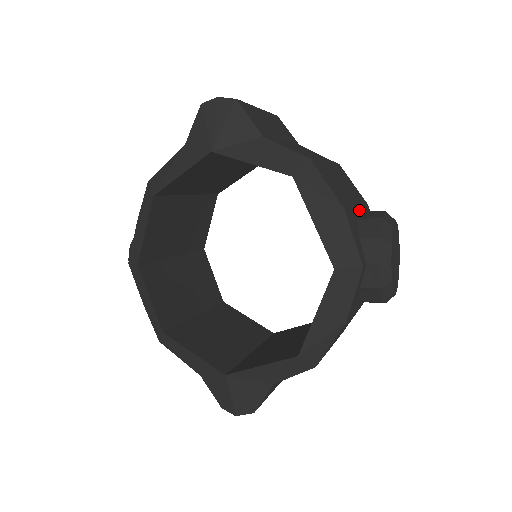
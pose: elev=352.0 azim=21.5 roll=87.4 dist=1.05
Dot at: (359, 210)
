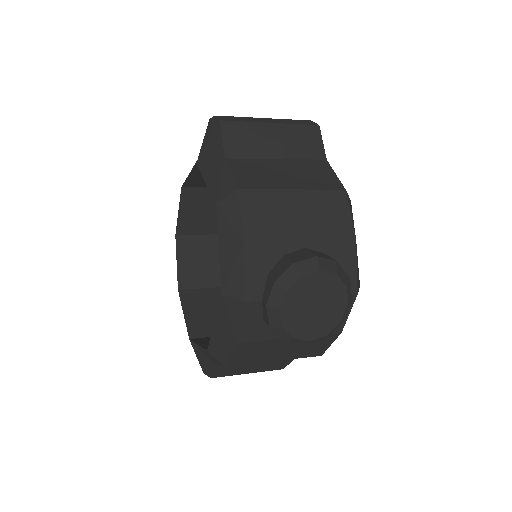
Dot at: (306, 246)
